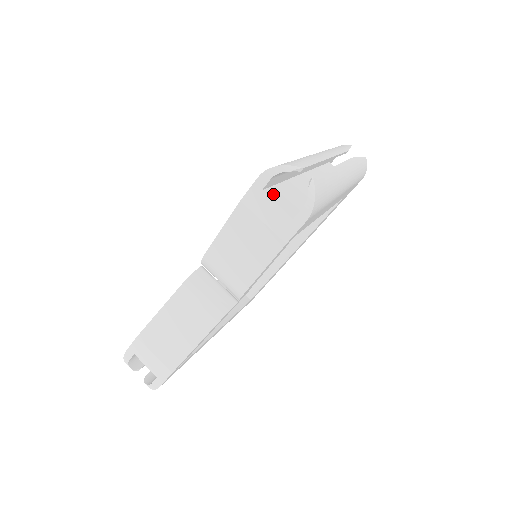
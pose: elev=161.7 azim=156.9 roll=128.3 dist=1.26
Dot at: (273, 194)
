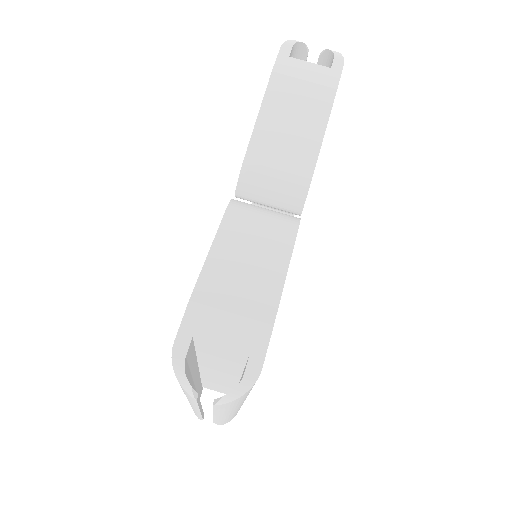
Dot at: occluded
